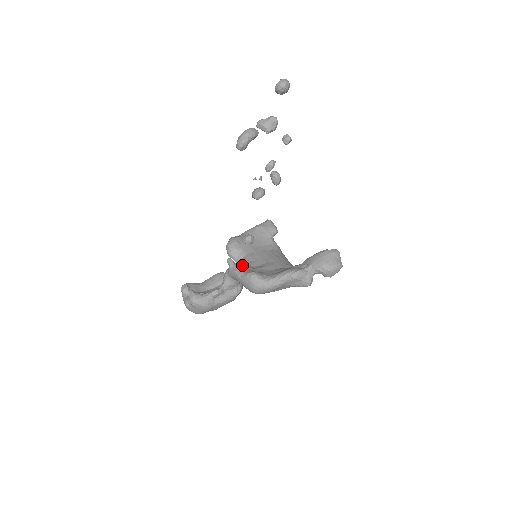
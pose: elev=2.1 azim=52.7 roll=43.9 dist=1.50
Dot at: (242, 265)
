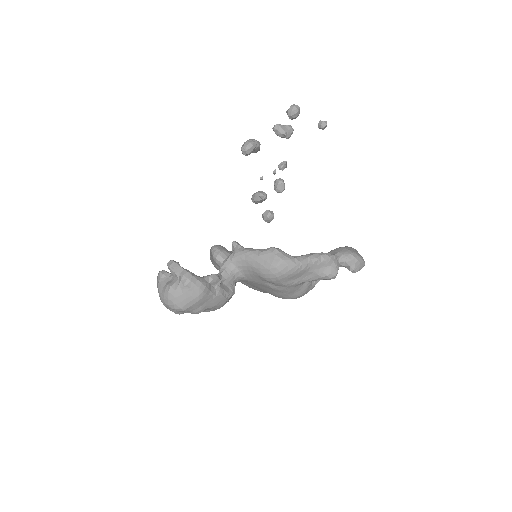
Dot at: occluded
